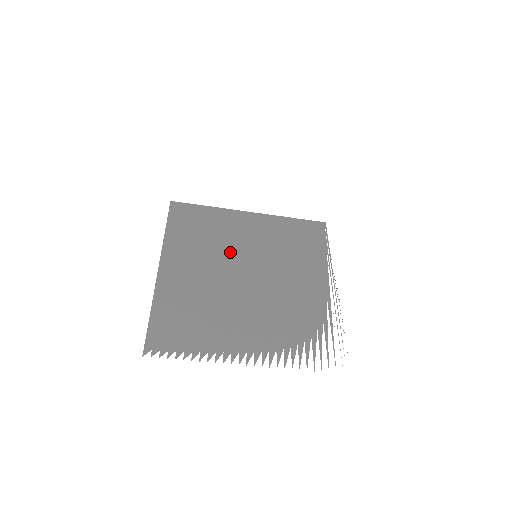
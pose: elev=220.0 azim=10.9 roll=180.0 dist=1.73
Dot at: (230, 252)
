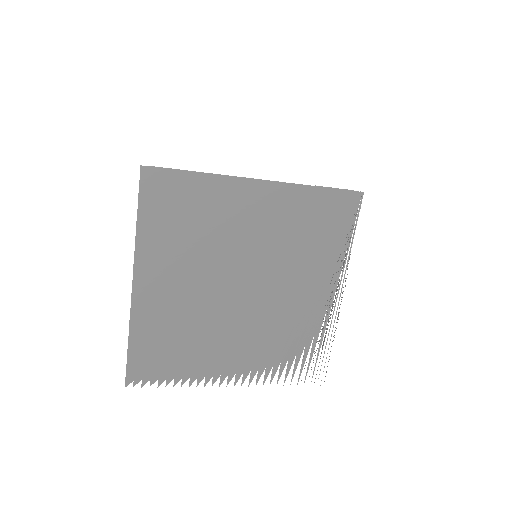
Dot at: (223, 252)
